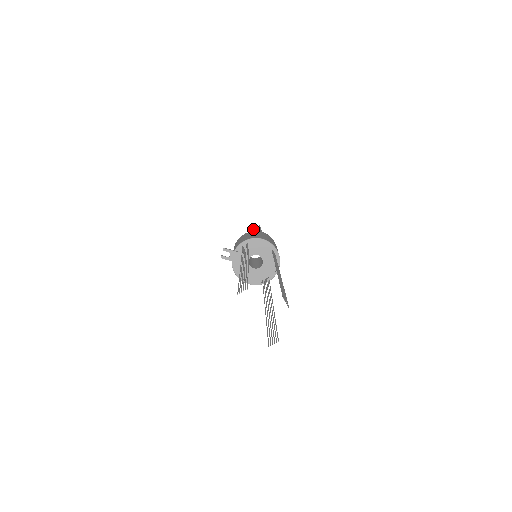
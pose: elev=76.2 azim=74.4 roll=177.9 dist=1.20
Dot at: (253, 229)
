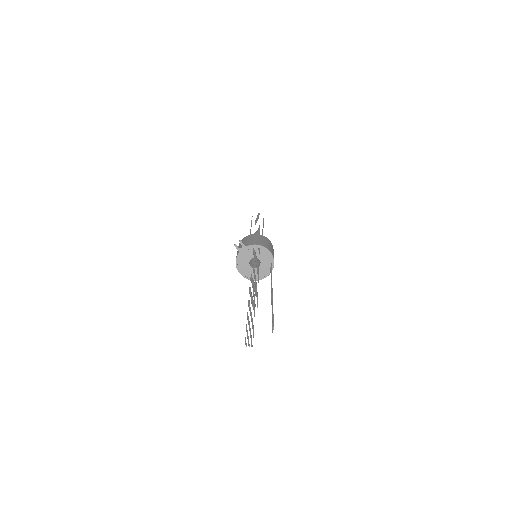
Dot at: occluded
